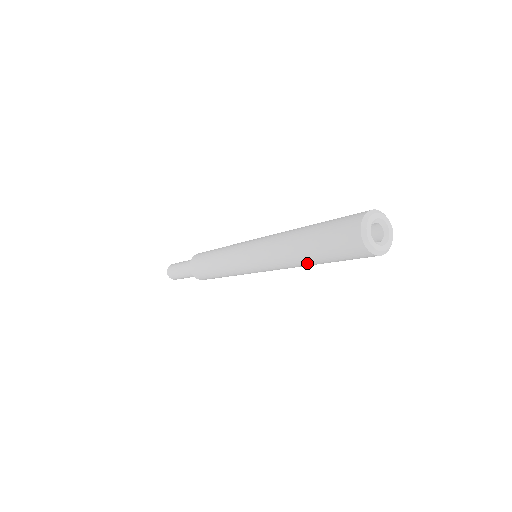
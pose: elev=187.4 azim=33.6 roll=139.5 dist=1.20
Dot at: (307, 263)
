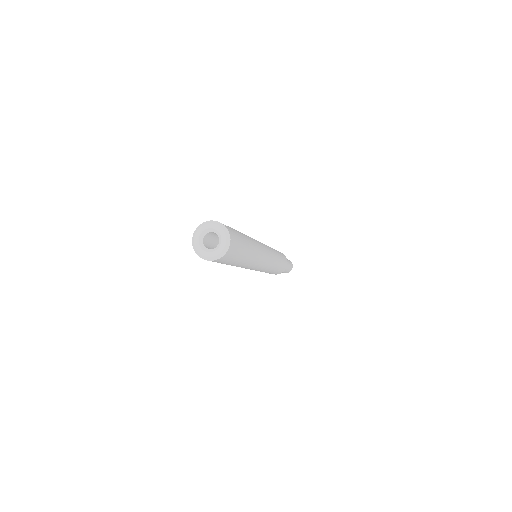
Dot at: occluded
